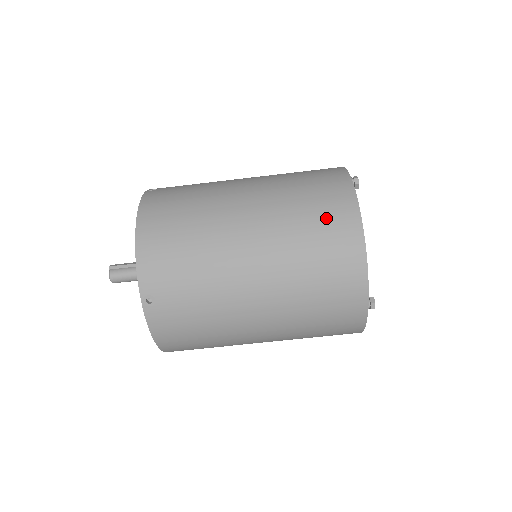
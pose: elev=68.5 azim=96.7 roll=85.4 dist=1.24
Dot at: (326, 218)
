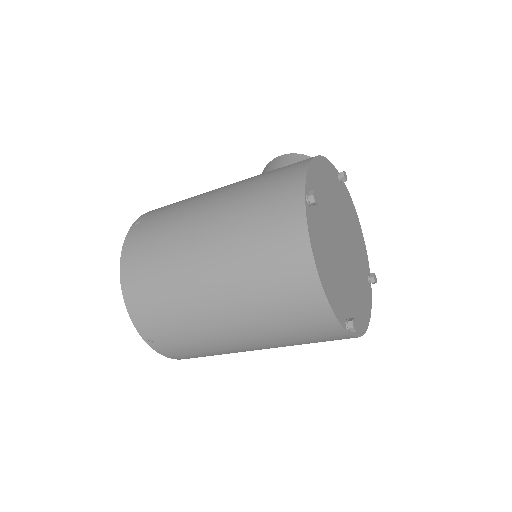
Dot at: (277, 258)
